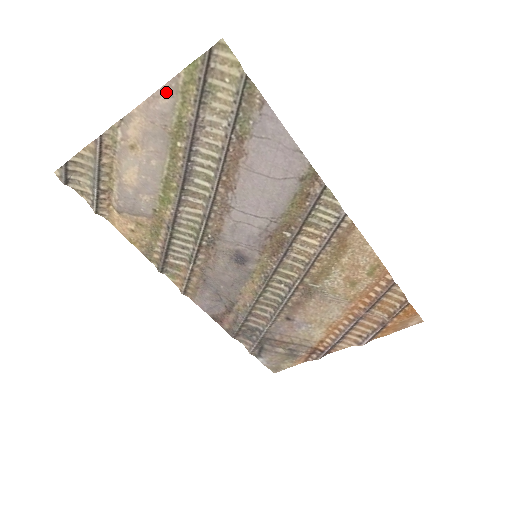
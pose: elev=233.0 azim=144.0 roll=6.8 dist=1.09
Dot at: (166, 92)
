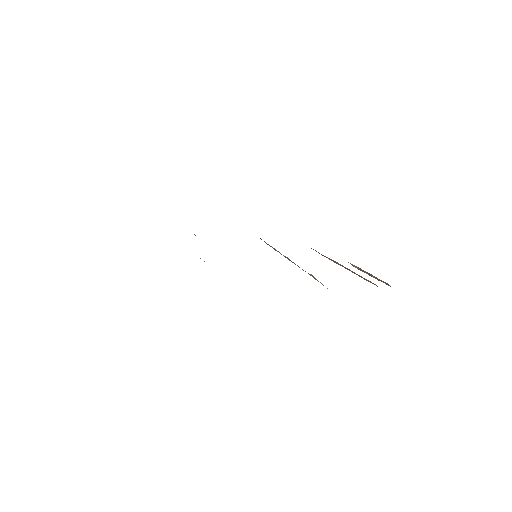
Dot at: occluded
